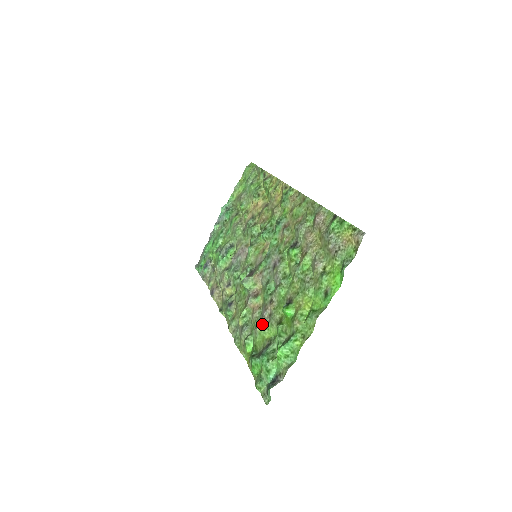
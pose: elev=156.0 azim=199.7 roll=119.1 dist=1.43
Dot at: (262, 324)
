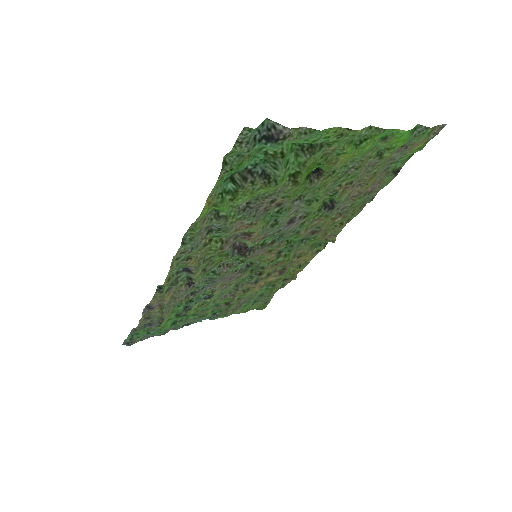
Dot at: (256, 201)
